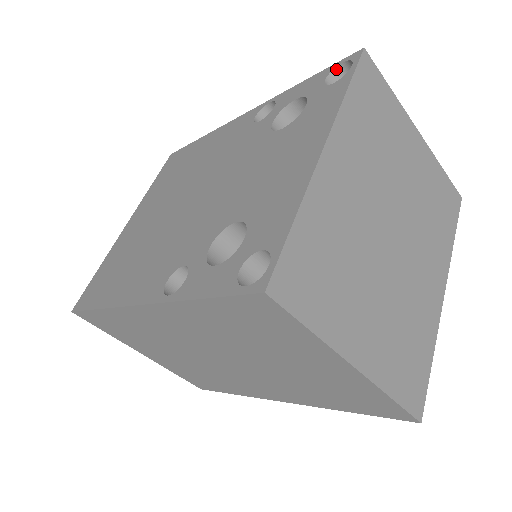
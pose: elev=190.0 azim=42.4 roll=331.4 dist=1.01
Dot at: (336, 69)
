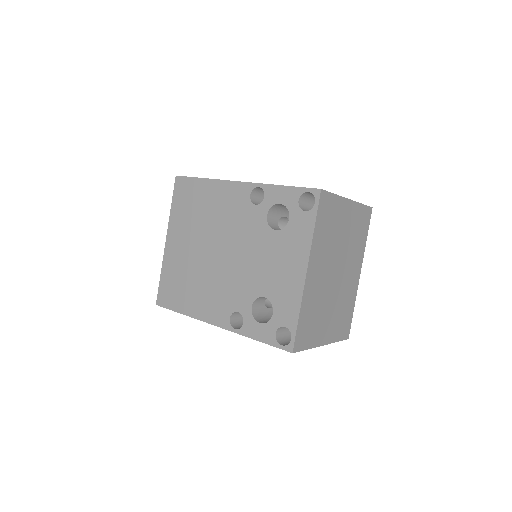
Dot at: (304, 193)
